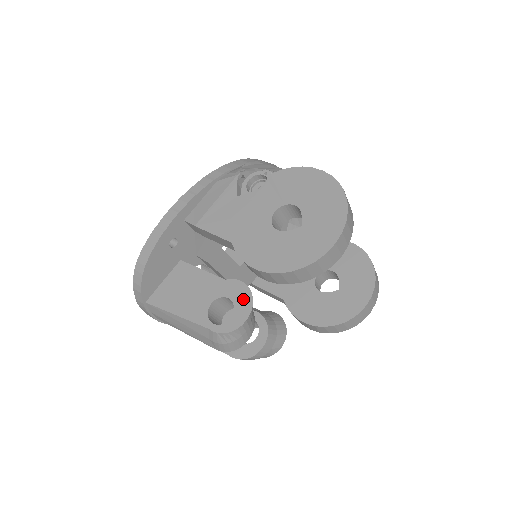
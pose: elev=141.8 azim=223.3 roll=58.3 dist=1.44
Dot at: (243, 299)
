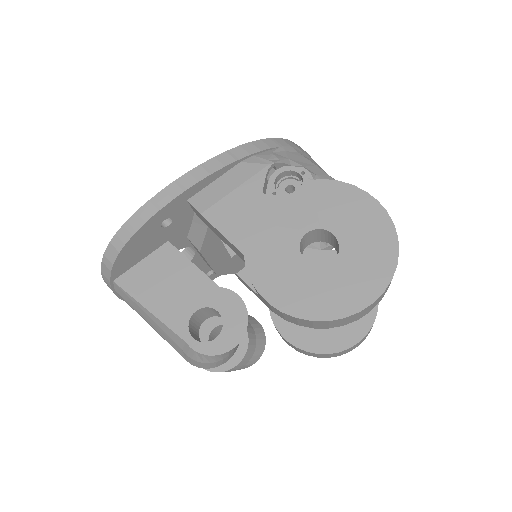
Dot at: (236, 319)
